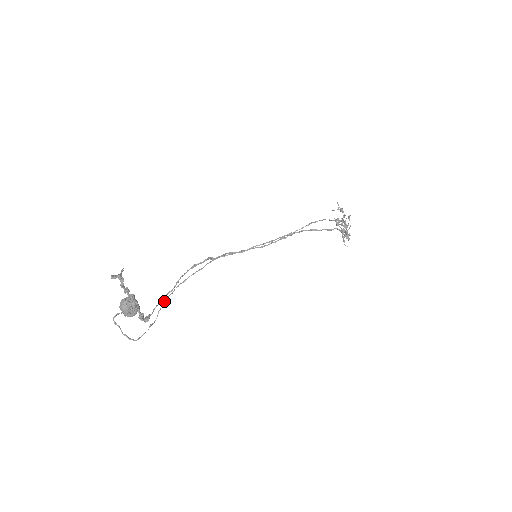
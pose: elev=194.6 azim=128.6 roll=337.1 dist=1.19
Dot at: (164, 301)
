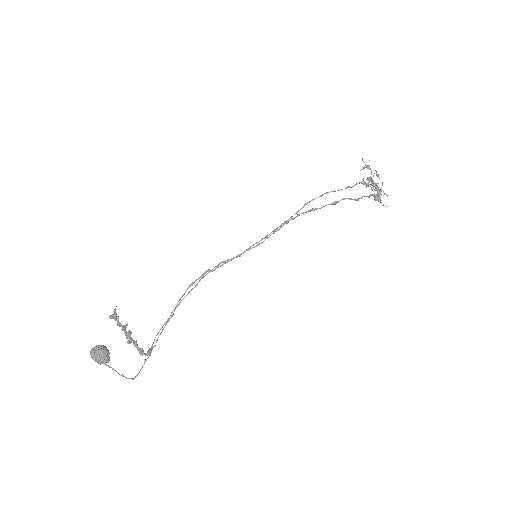
Dot at: (158, 332)
